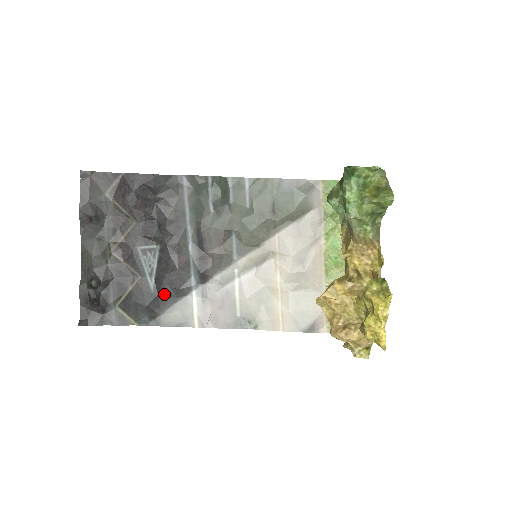
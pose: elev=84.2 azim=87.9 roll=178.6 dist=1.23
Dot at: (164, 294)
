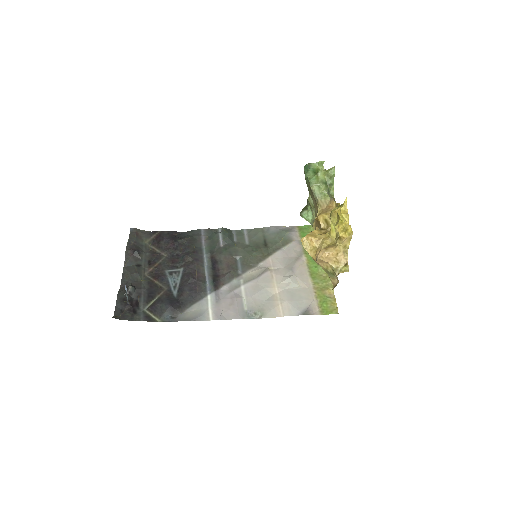
Dot at: (185, 298)
